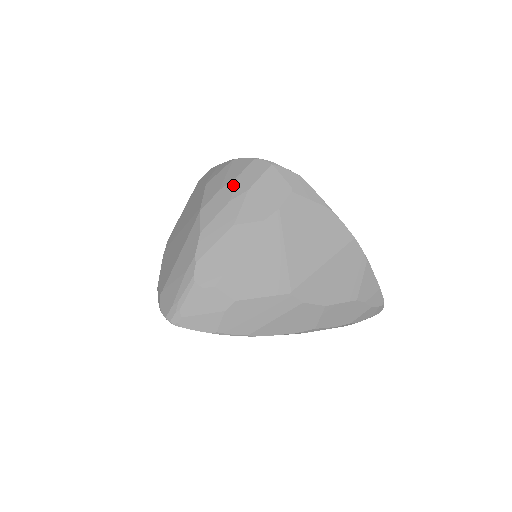
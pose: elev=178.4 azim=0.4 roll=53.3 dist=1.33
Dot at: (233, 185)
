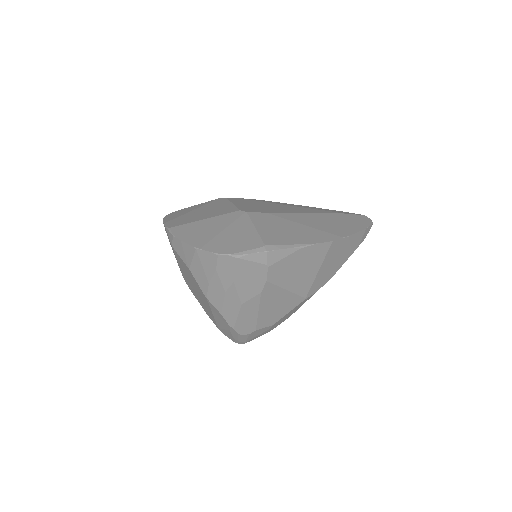
Dot at: (218, 280)
